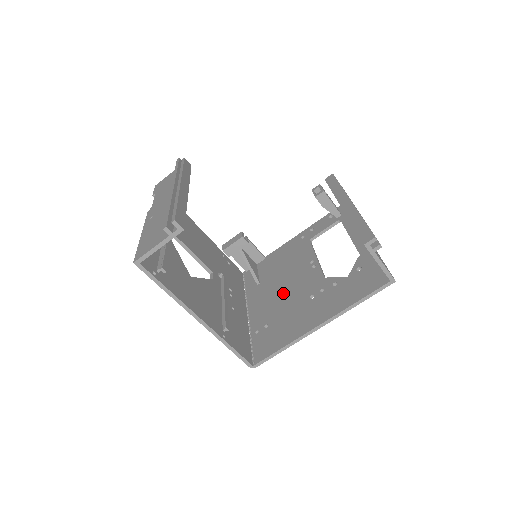
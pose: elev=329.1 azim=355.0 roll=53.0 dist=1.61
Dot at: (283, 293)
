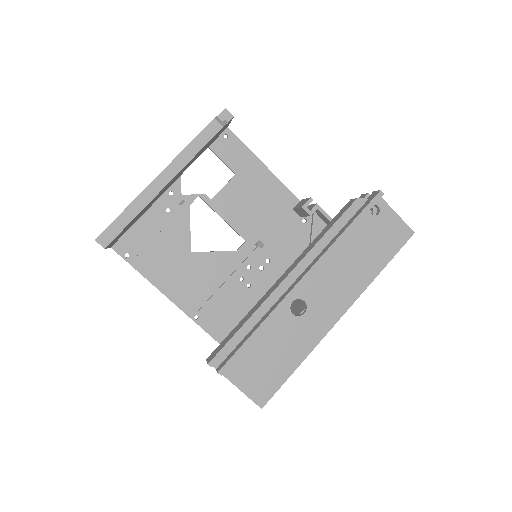
Dot at: occluded
